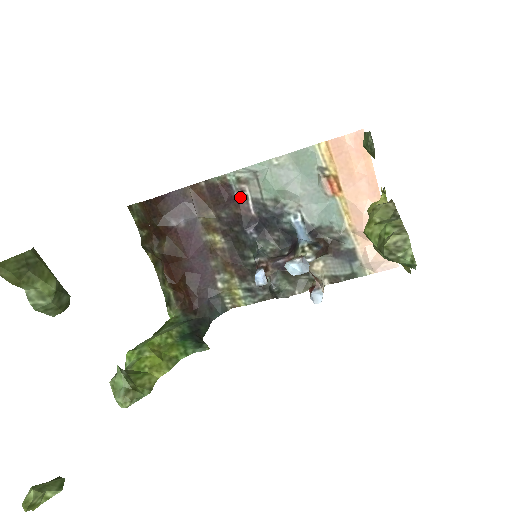
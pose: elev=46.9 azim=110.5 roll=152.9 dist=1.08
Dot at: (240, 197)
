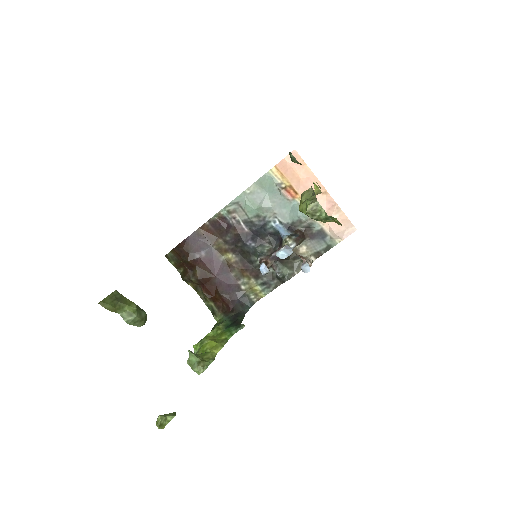
Dot at: (234, 223)
